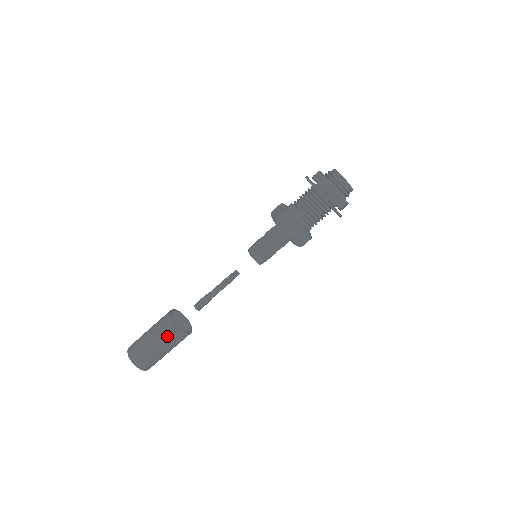
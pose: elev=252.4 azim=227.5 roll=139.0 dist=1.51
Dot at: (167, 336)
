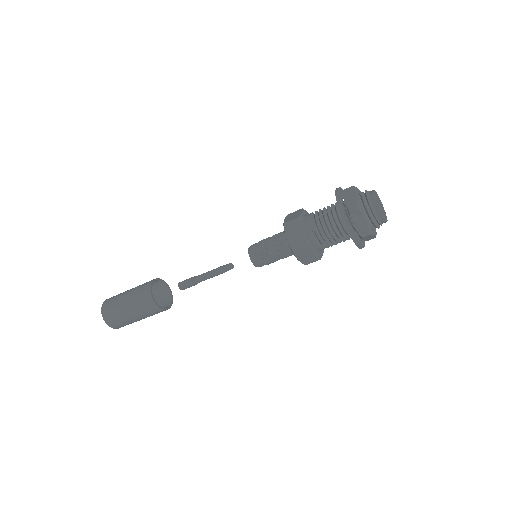
Dot at: (140, 303)
